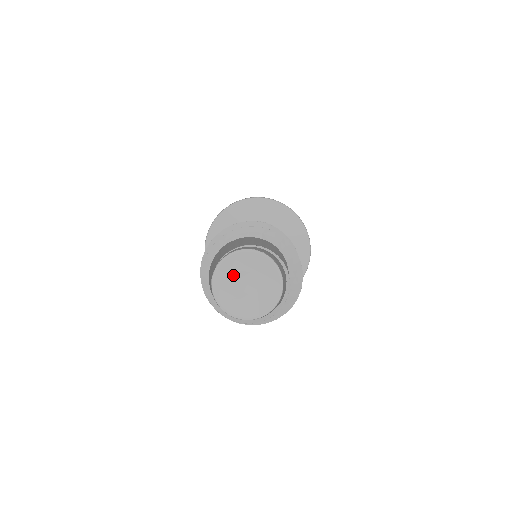
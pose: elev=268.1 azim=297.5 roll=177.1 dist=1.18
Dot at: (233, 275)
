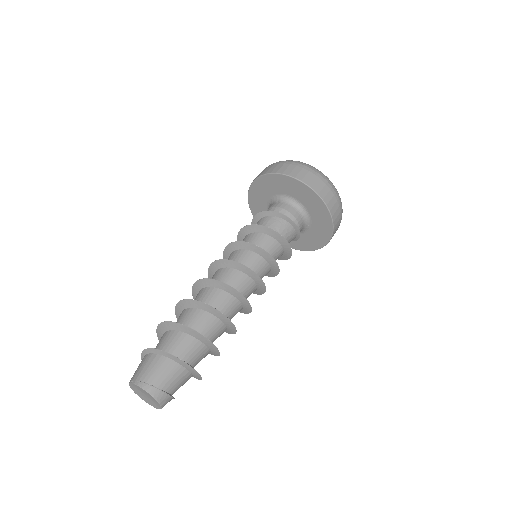
Dot at: (138, 389)
